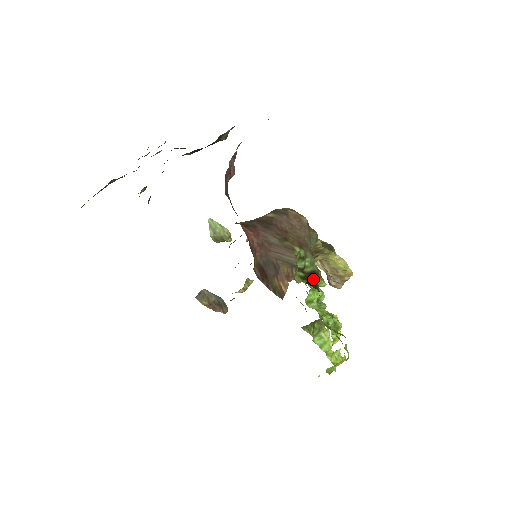
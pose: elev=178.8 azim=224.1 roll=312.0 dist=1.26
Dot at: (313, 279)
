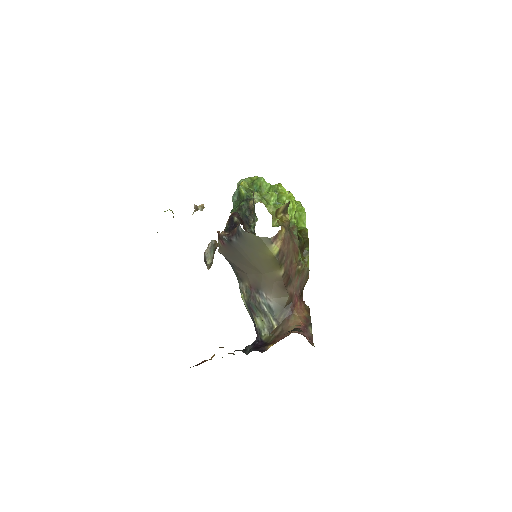
Dot at: (299, 240)
